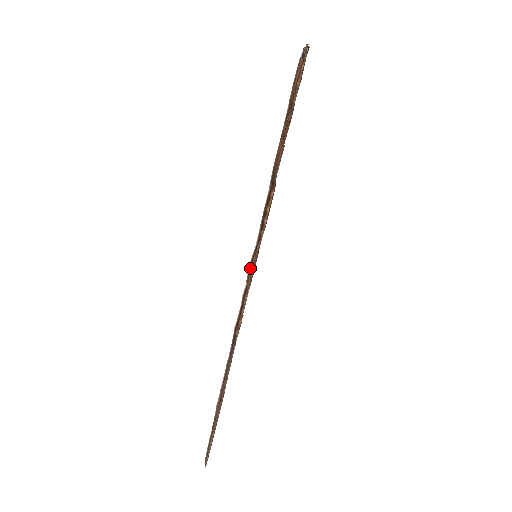
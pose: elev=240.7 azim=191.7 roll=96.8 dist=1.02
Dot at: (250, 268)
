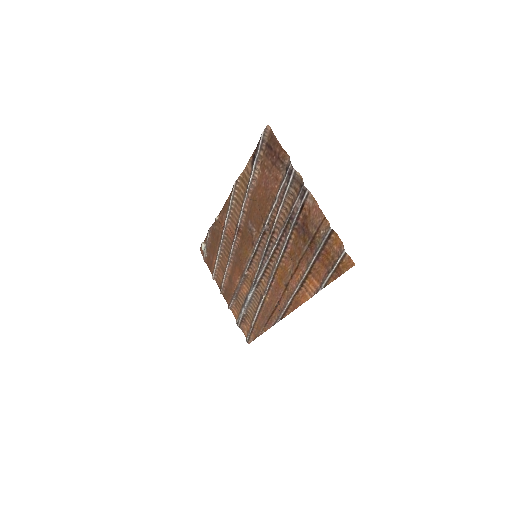
Dot at: (294, 298)
